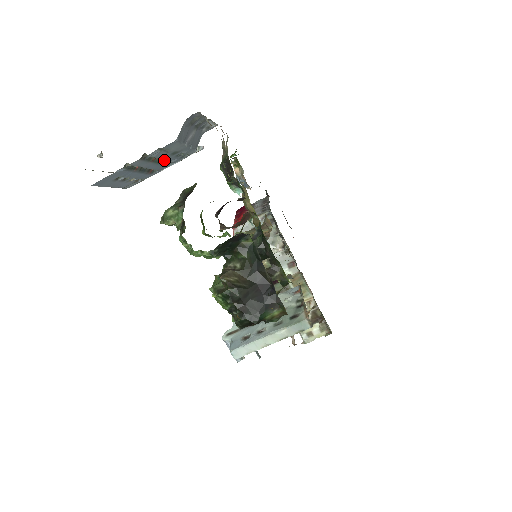
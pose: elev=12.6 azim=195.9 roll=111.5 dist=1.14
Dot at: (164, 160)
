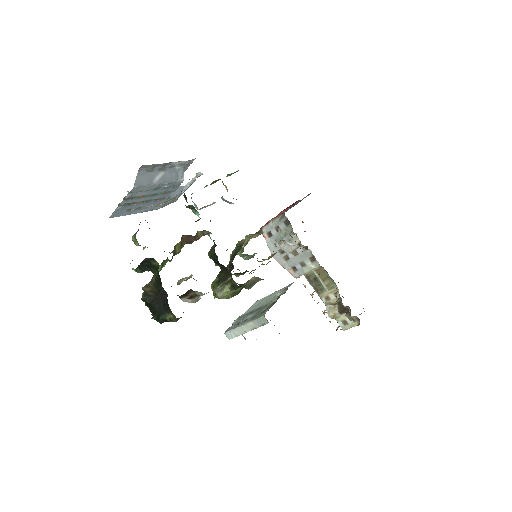
Dot at: (158, 192)
